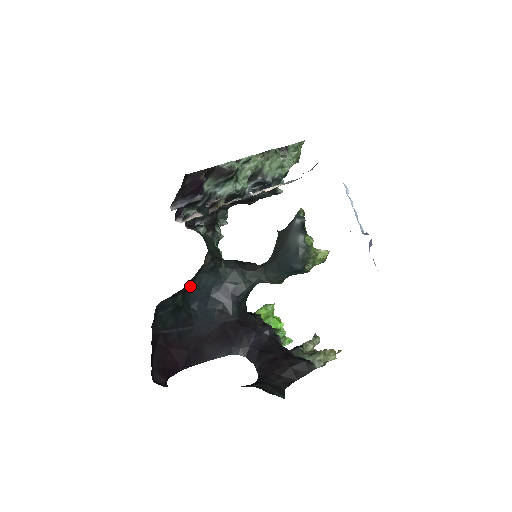
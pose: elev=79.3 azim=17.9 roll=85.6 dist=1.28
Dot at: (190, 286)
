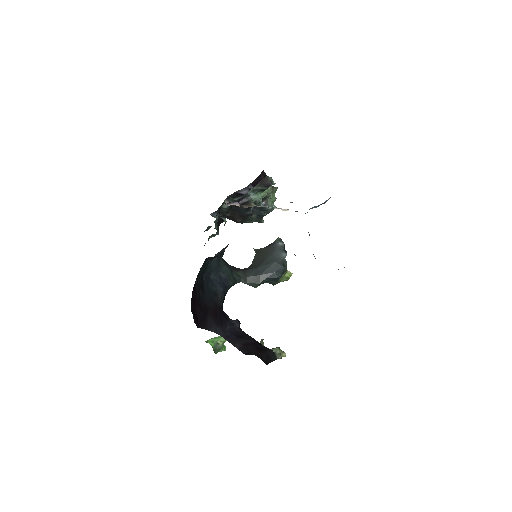
Dot at: occluded
